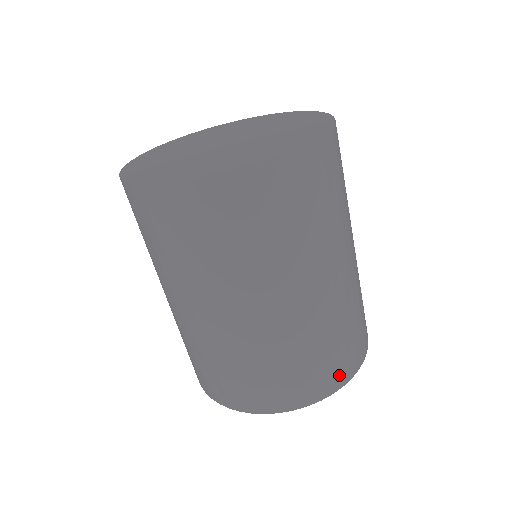
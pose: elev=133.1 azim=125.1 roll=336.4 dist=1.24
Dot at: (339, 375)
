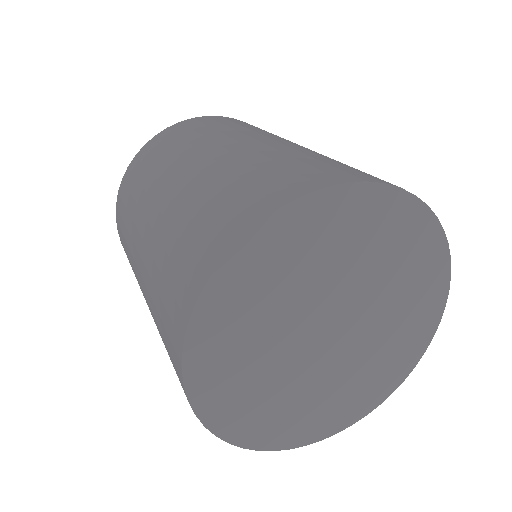
Dot at: occluded
